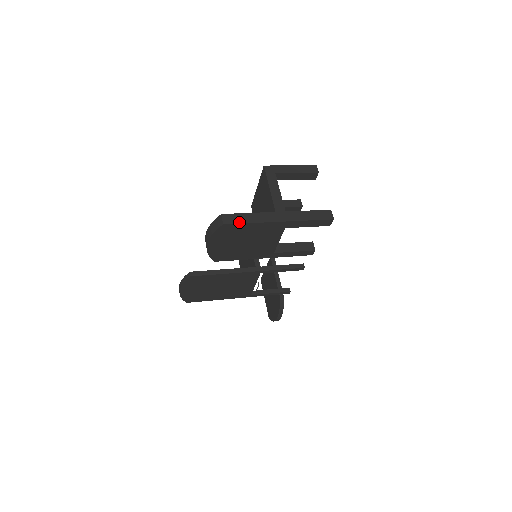
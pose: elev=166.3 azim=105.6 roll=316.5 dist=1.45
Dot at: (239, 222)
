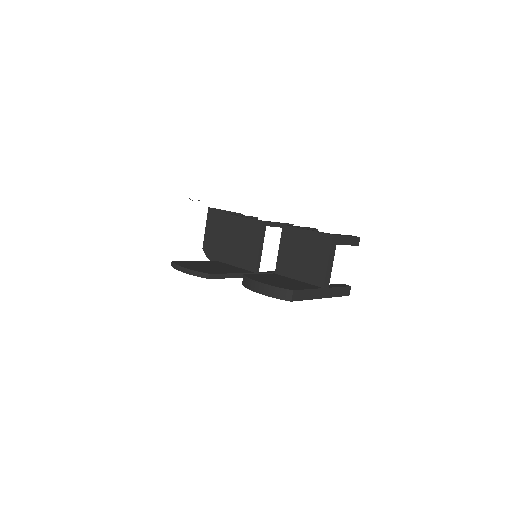
Dot at: (301, 299)
